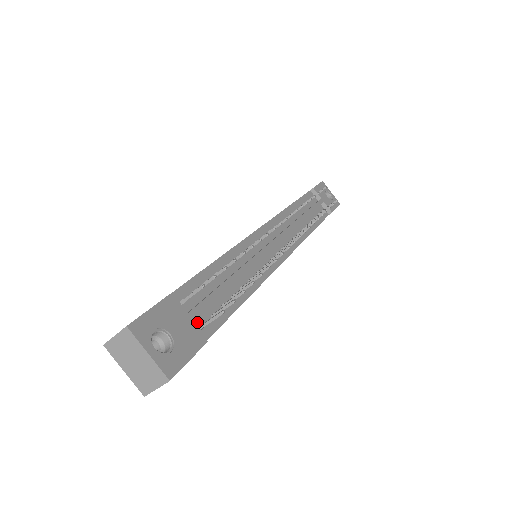
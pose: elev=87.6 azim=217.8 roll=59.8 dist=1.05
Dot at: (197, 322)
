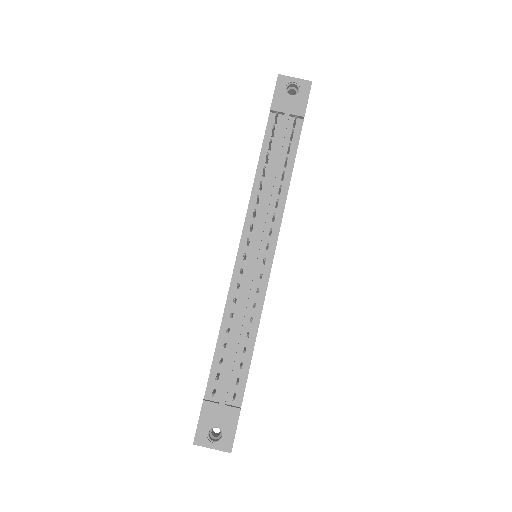
Dot at: (230, 396)
